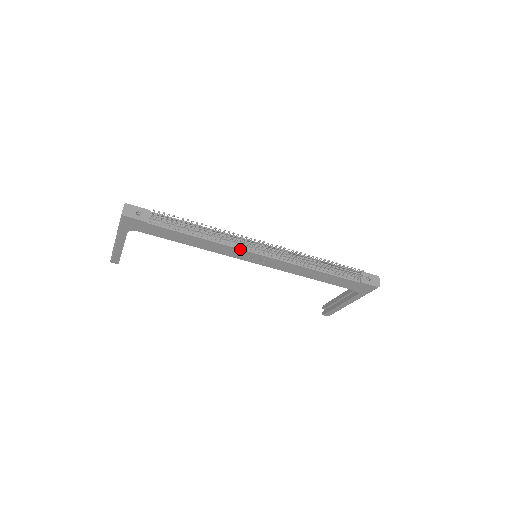
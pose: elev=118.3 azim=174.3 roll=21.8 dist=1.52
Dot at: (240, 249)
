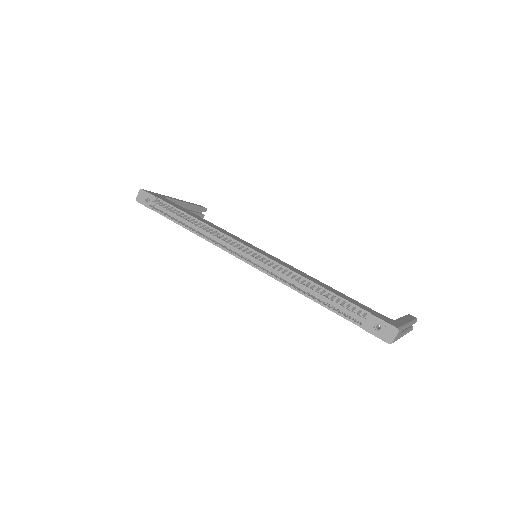
Dot at: (225, 250)
